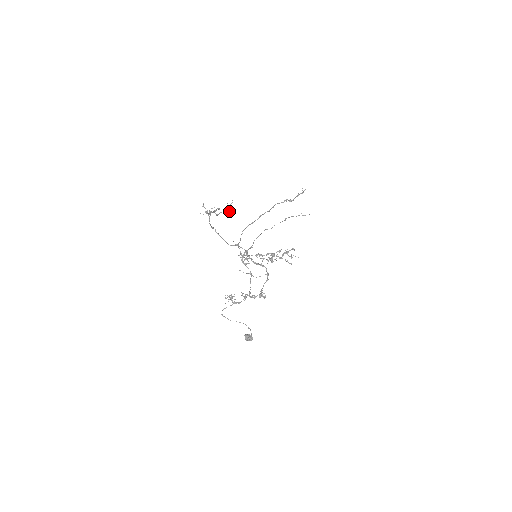
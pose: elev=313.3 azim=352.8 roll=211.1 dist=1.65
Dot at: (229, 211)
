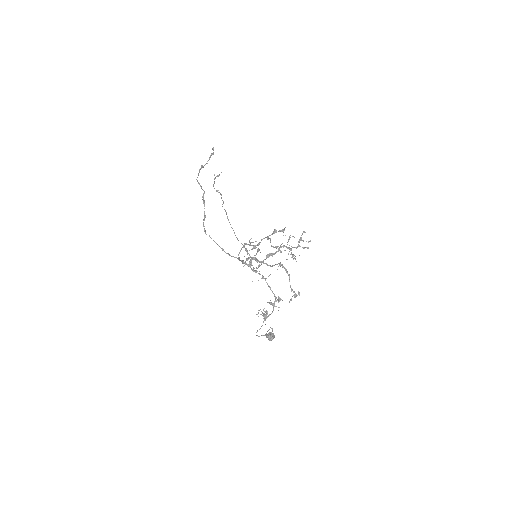
Dot at: (283, 235)
